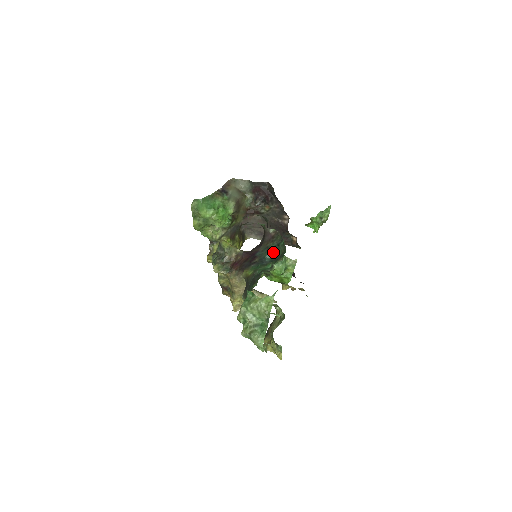
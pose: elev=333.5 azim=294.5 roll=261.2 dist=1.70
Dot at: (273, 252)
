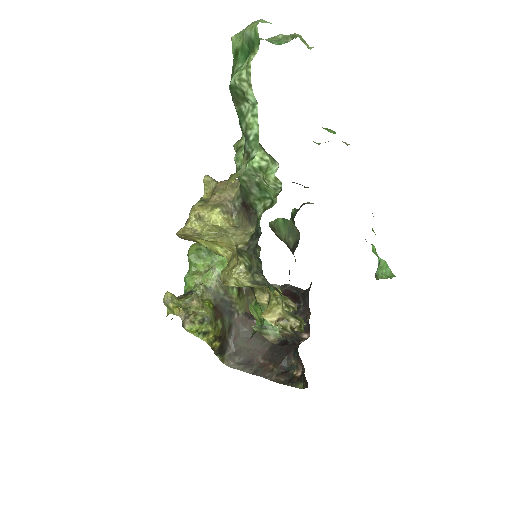
Dot at: (305, 187)
